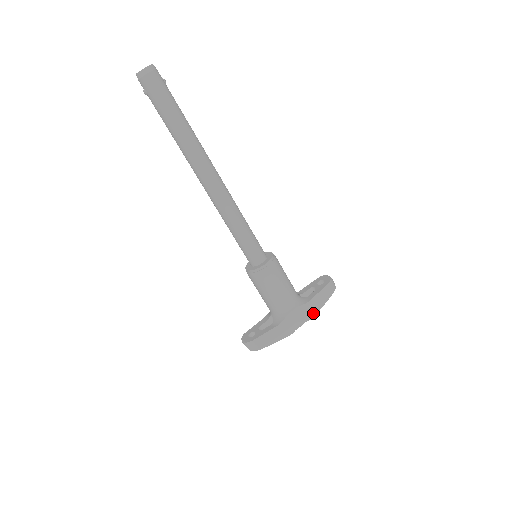
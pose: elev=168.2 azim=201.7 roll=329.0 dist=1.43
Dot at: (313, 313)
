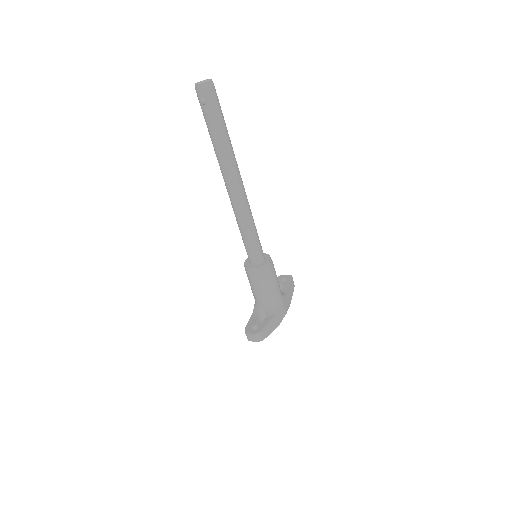
Dot at: (289, 303)
